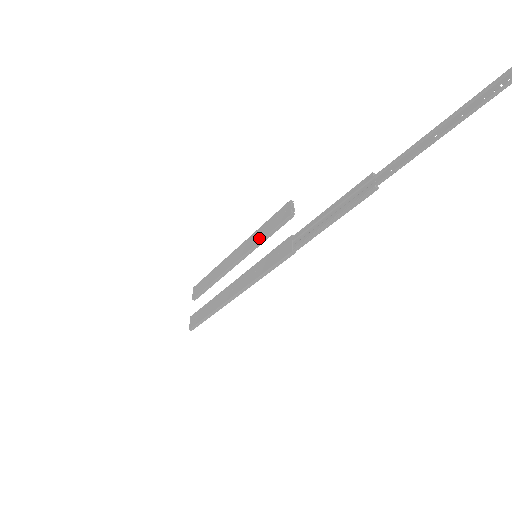
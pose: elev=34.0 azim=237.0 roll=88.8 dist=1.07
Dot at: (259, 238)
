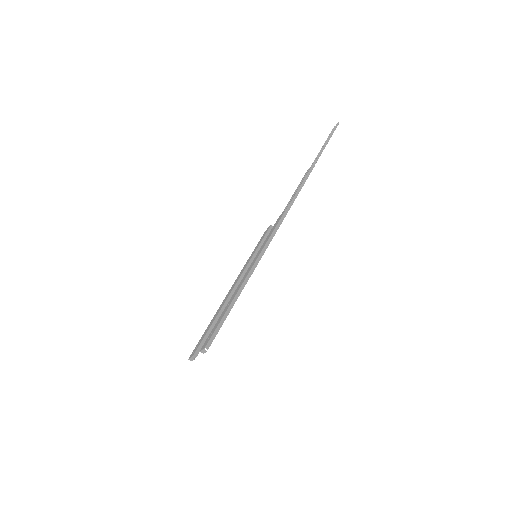
Dot at: (252, 254)
